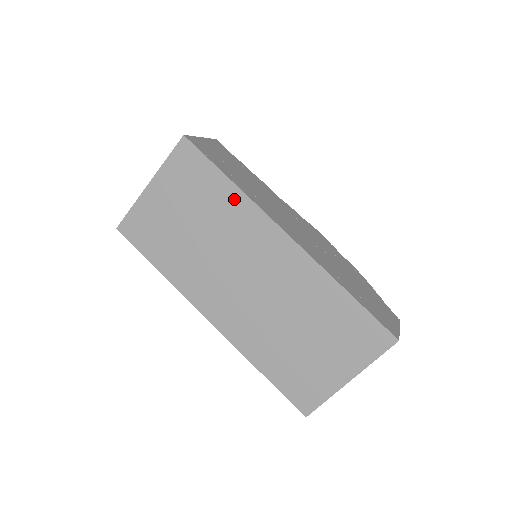
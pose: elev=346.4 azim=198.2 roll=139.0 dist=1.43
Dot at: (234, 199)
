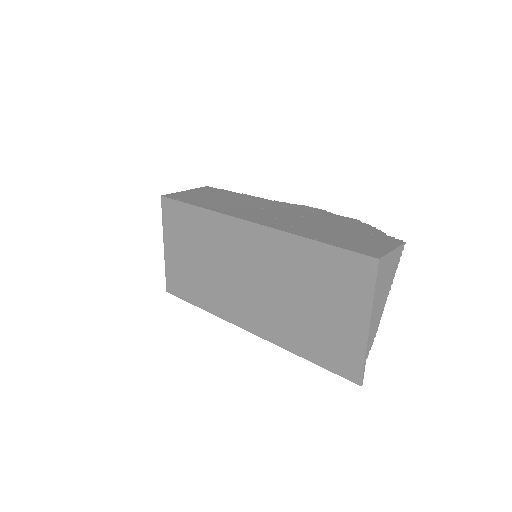
Dot at: (207, 219)
